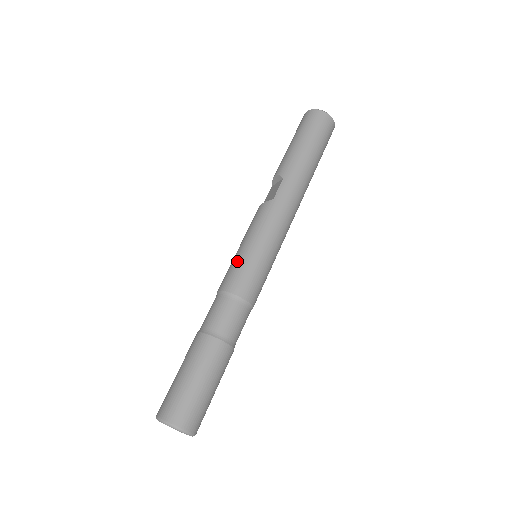
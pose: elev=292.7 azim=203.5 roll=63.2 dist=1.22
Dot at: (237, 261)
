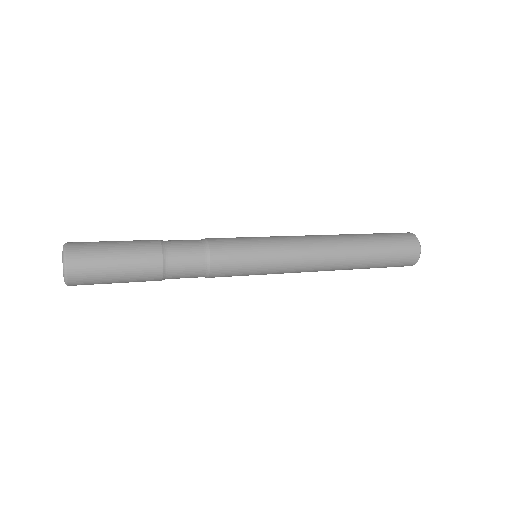
Dot at: occluded
